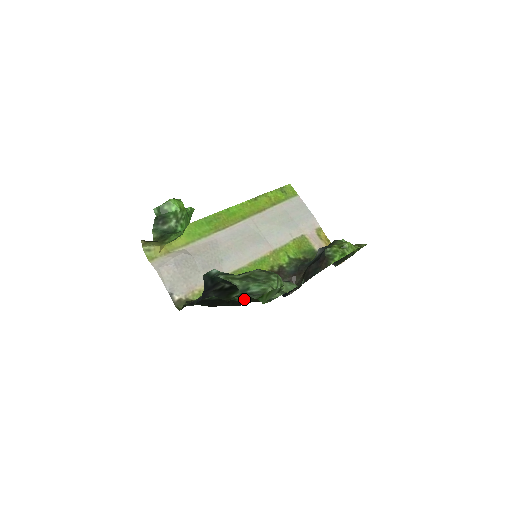
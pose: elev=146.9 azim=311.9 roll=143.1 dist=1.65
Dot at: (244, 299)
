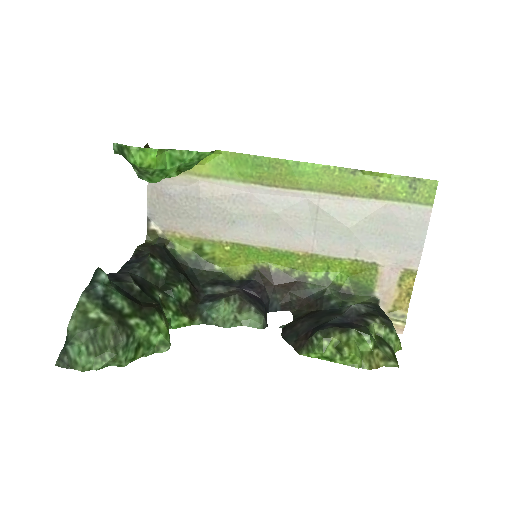
Dot at: (183, 296)
